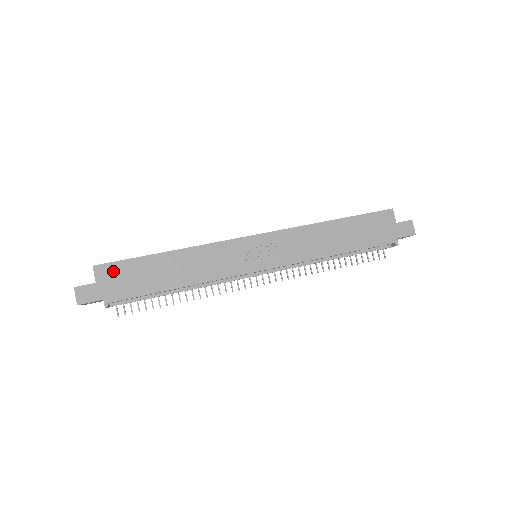
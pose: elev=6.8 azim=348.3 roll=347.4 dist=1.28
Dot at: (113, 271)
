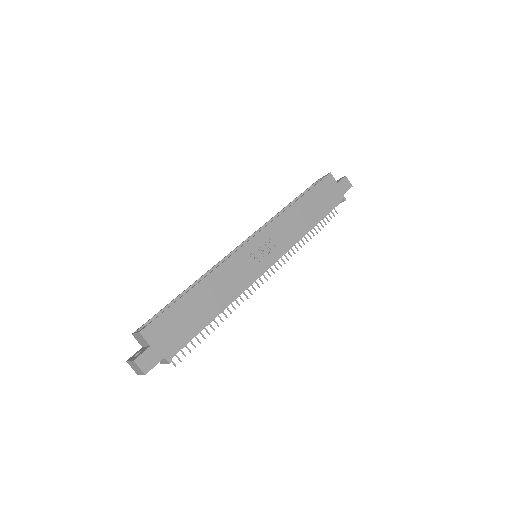
Dot at: (159, 327)
